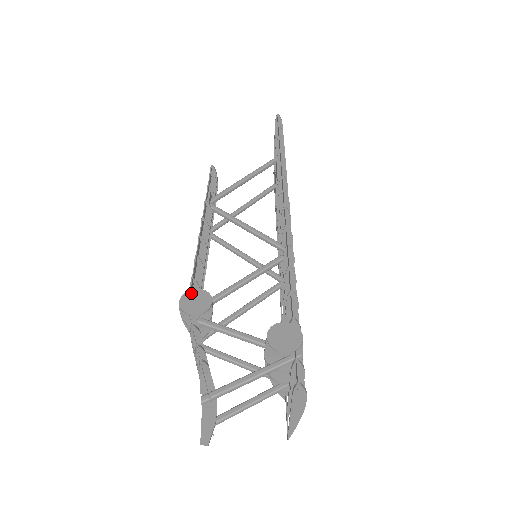
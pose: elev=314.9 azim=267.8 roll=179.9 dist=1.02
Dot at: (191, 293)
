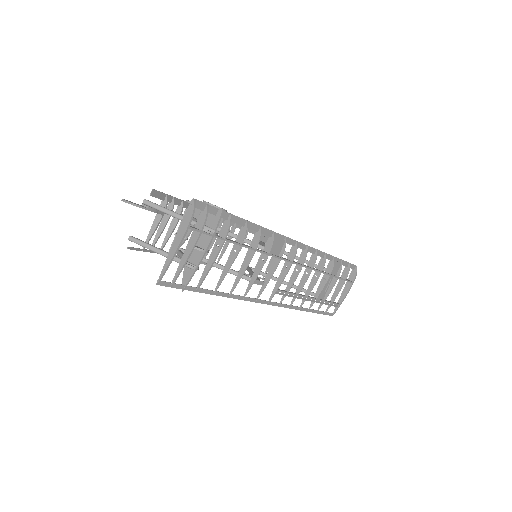
Dot at: occluded
